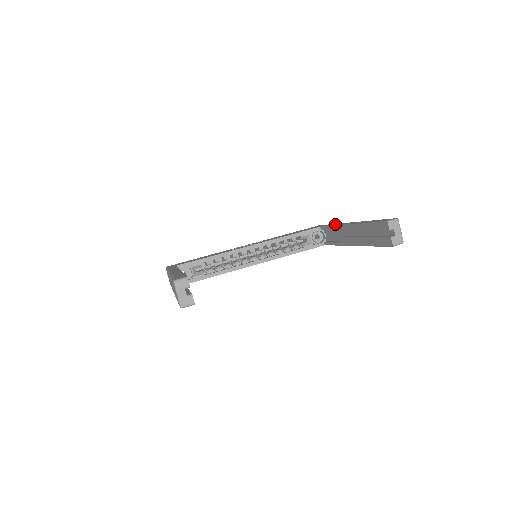
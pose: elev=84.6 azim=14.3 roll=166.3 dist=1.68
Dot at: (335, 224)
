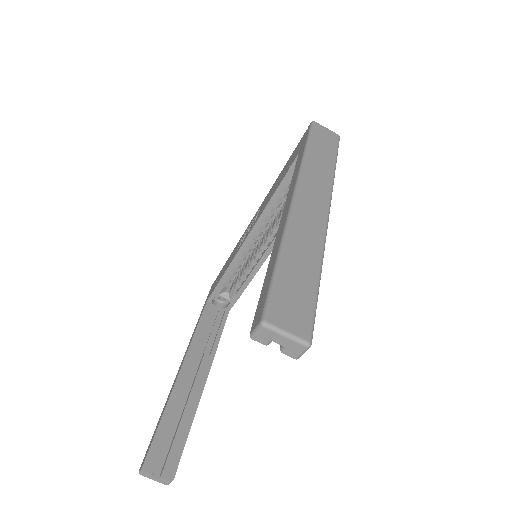
Dot at: (294, 173)
